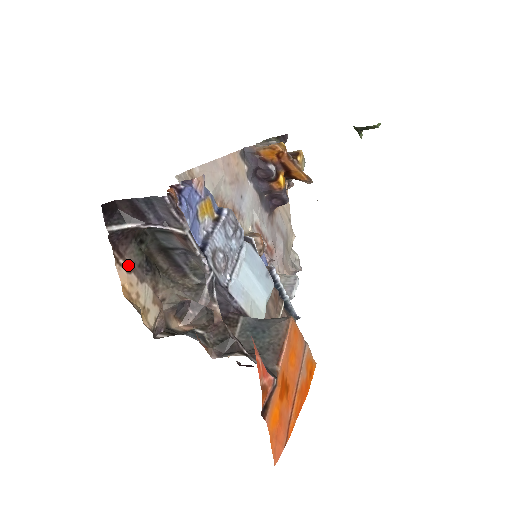
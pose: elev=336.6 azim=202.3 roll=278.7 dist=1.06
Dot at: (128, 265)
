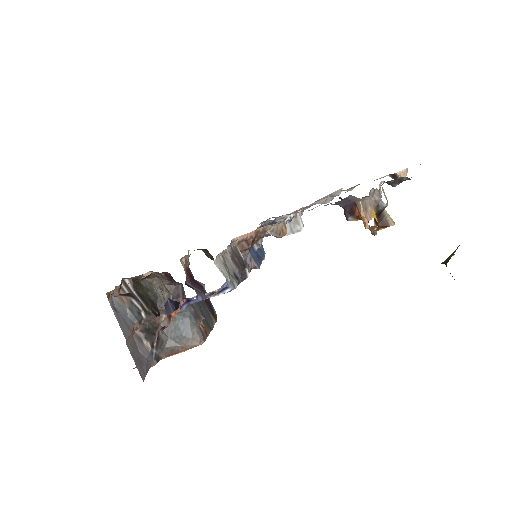
Dot at: occluded
